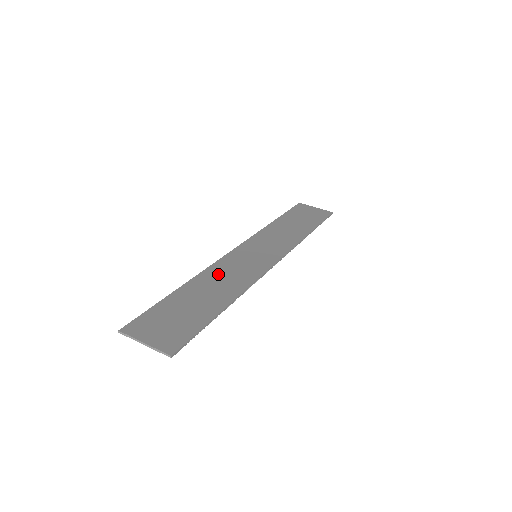
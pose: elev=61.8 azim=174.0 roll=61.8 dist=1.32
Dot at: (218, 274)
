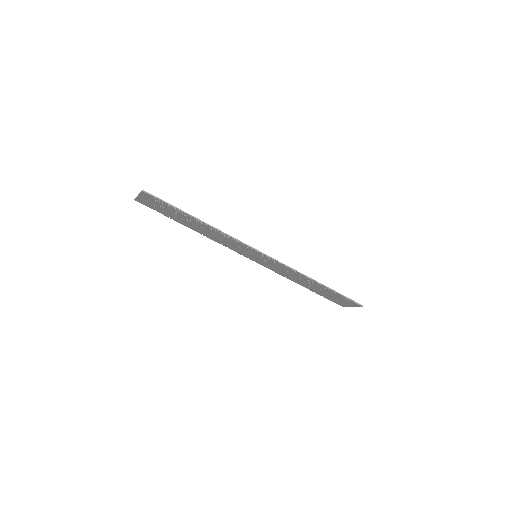
Dot at: occluded
